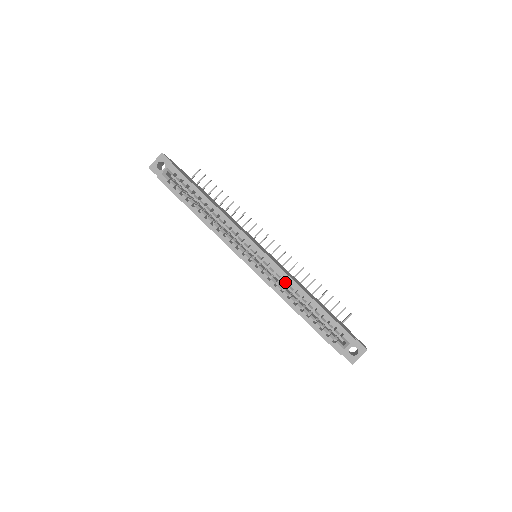
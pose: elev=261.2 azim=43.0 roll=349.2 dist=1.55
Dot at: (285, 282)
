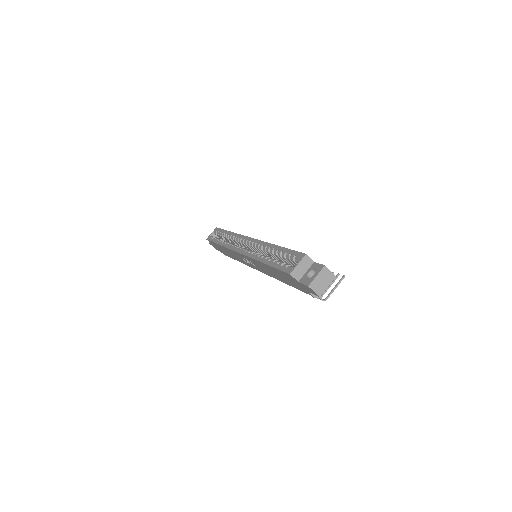
Dot at: (260, 248)
